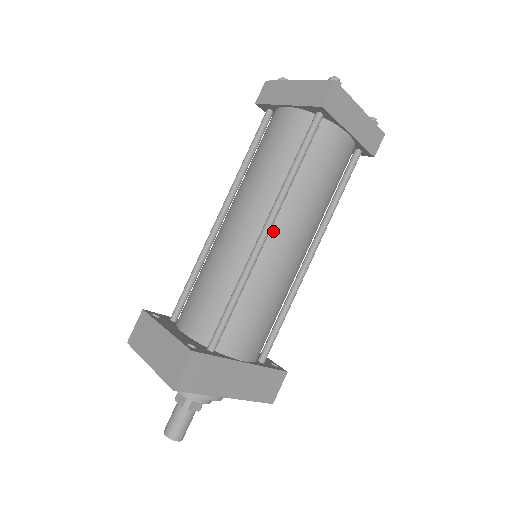
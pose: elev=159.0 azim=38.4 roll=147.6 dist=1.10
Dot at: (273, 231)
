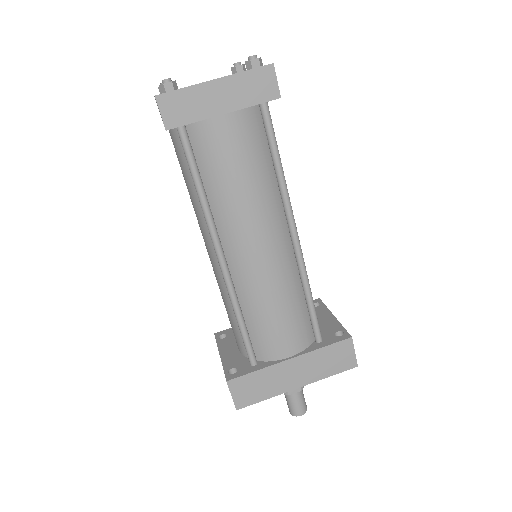
Dot at: (228, 251)
